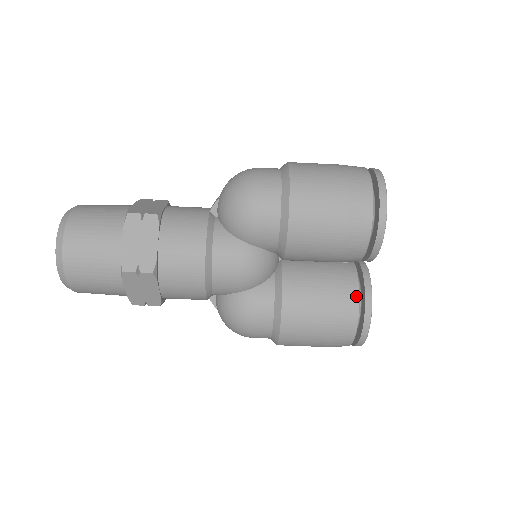
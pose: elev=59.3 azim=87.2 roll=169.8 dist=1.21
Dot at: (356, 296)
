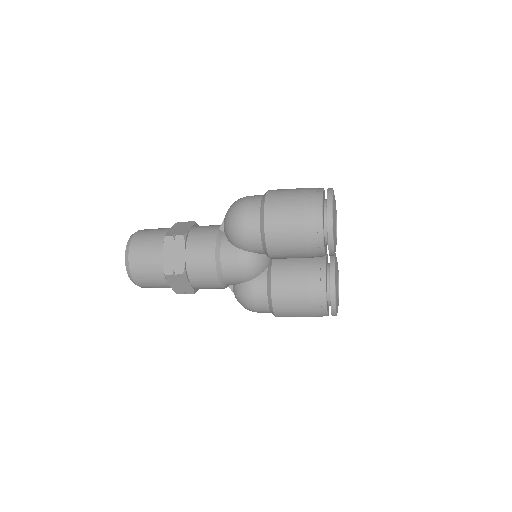
Dot at: (323, 282)
